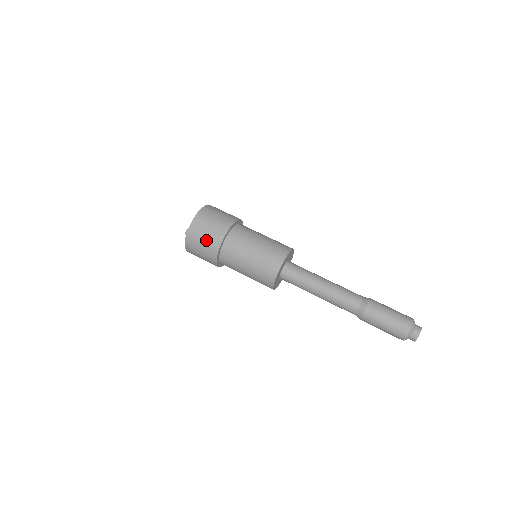
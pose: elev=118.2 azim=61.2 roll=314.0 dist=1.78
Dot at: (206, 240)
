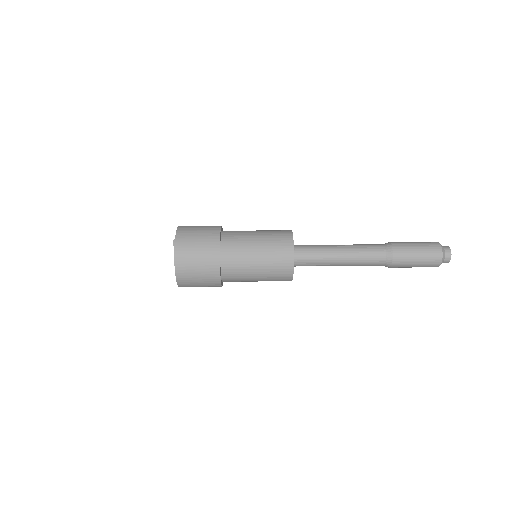
Dot at: (201, 241)
